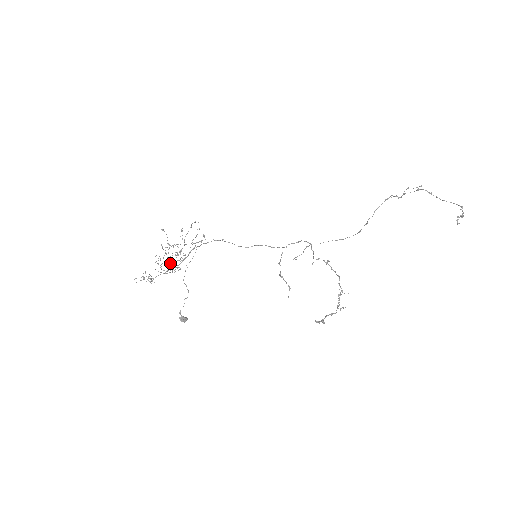
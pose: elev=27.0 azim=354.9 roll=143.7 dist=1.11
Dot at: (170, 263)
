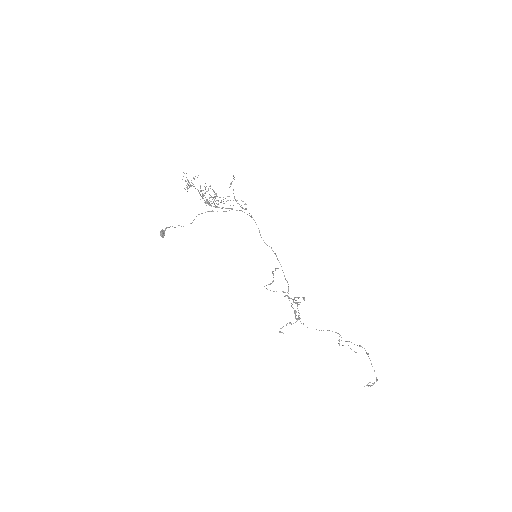
Dot at: occluded
